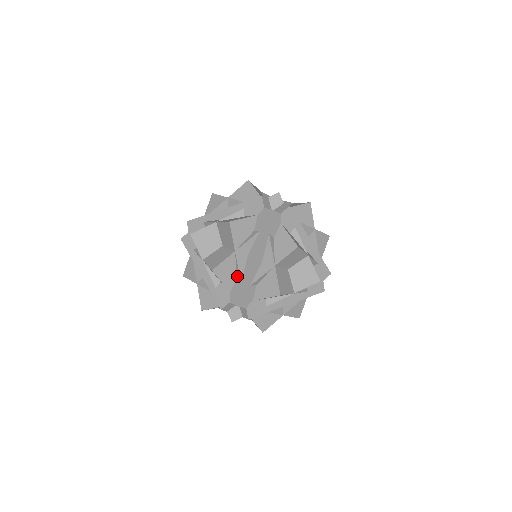
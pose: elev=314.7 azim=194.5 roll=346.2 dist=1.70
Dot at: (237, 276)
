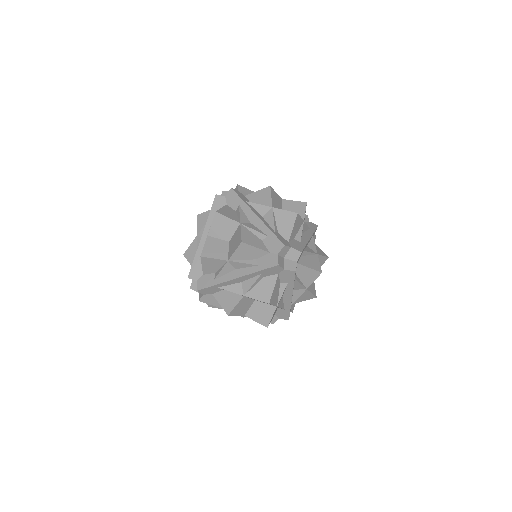
Dot at: occluded
